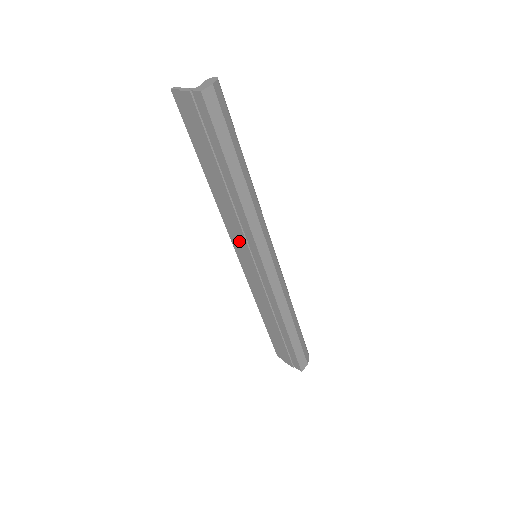
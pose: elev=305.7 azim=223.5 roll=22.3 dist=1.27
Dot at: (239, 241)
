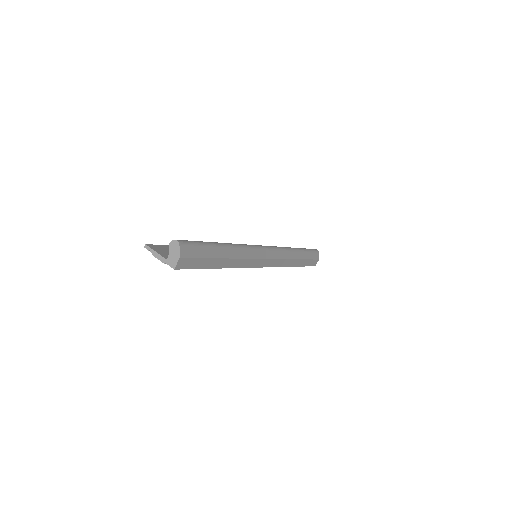
Dot at: occluded
